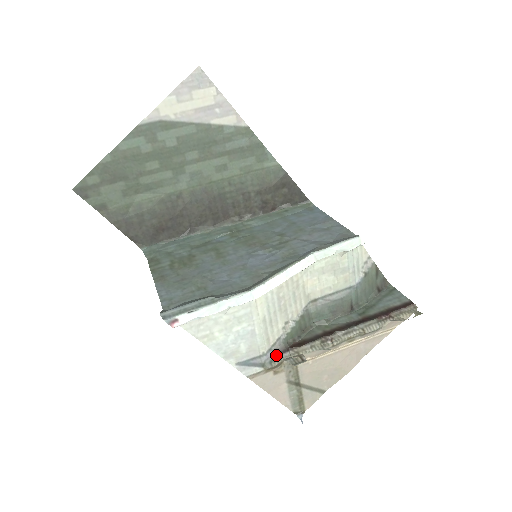
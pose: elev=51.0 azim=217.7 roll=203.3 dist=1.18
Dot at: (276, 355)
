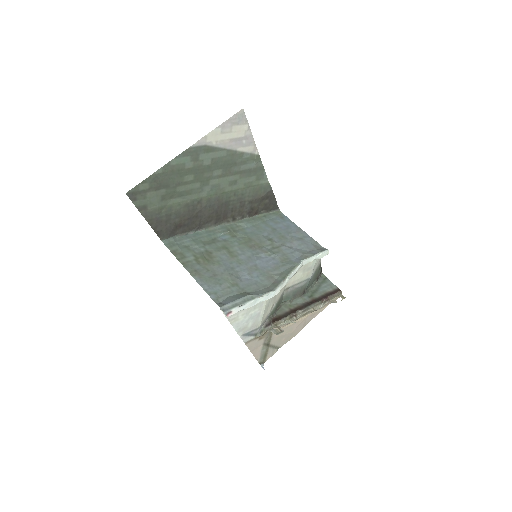
Dot at: (264, 327)
